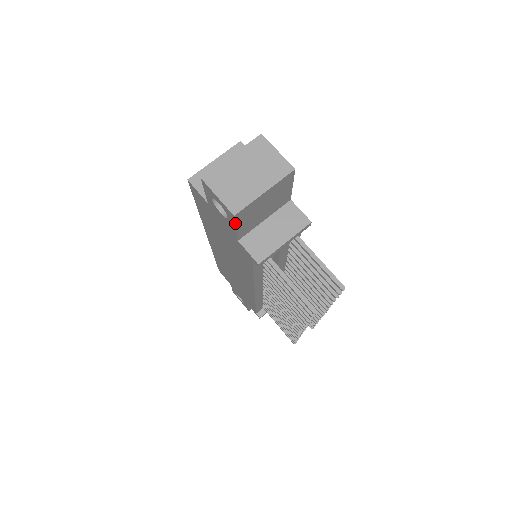
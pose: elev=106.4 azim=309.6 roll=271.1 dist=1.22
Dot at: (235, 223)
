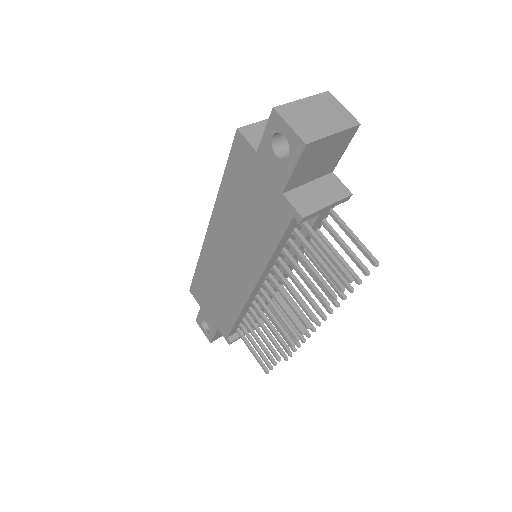
Dot at: (299, 159)
